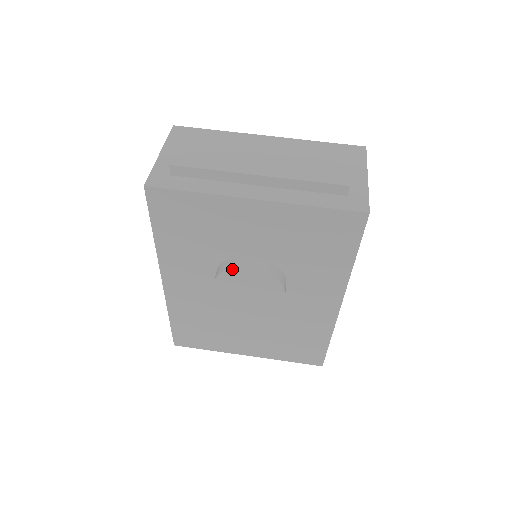
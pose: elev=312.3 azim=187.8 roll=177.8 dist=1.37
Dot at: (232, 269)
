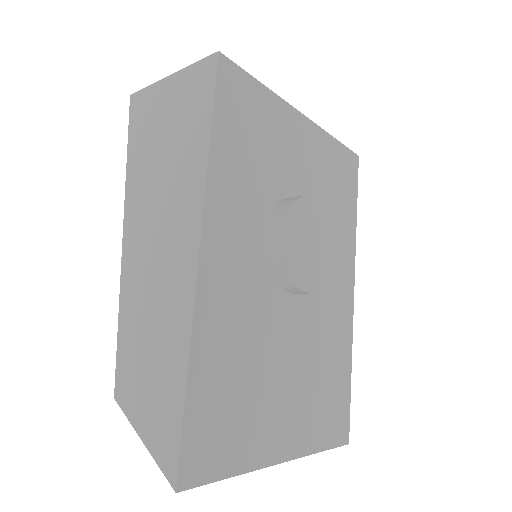
Dot at: (301, 198)
